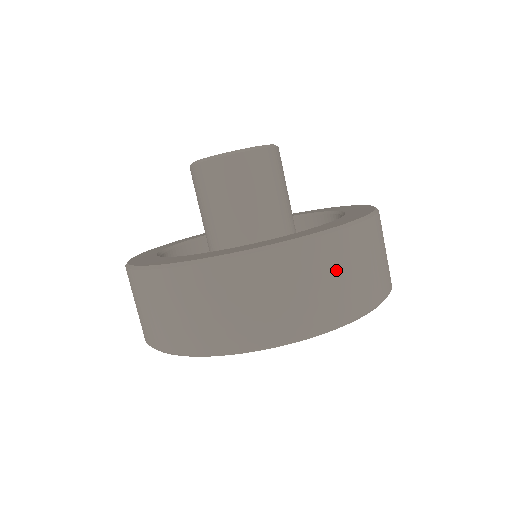
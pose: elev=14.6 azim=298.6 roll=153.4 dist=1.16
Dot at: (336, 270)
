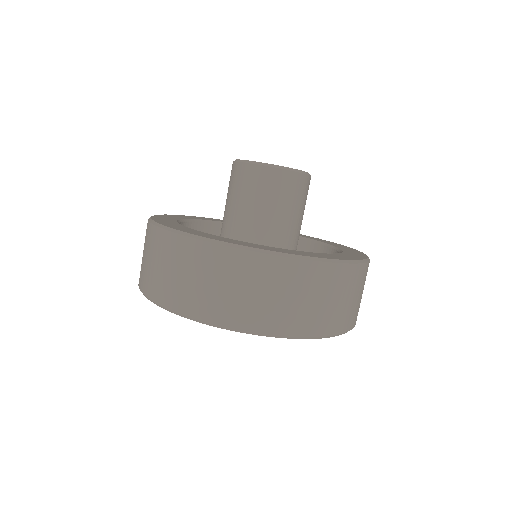
Dot at: (235, 281)
